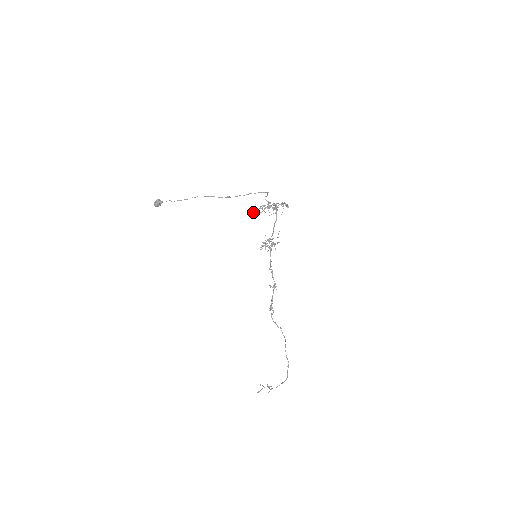
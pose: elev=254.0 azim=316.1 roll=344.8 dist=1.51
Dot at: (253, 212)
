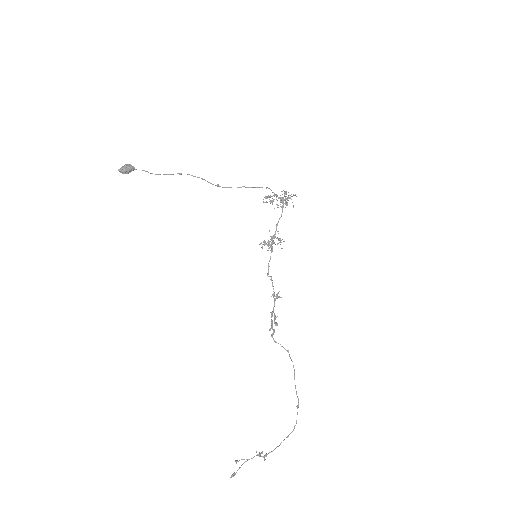
Dot at: occluded
